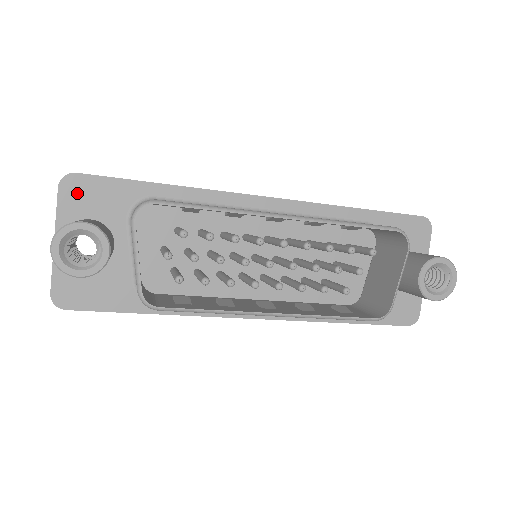
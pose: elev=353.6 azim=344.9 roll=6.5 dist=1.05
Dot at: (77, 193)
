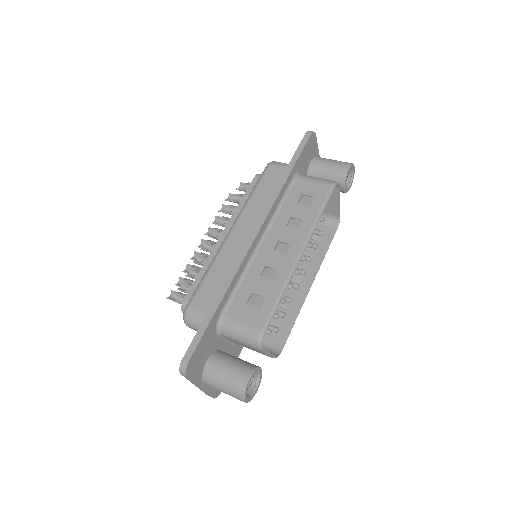
Dot at: (195, 365)
